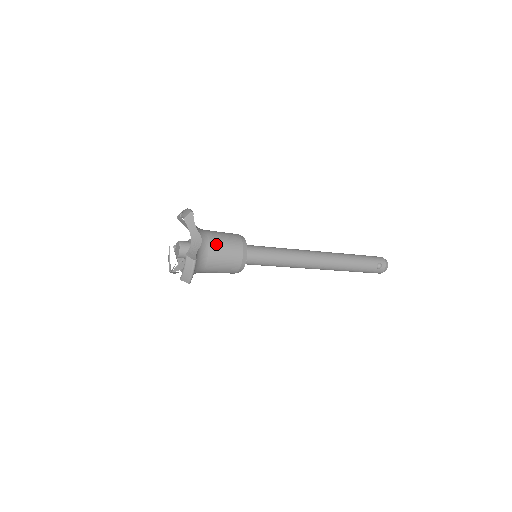
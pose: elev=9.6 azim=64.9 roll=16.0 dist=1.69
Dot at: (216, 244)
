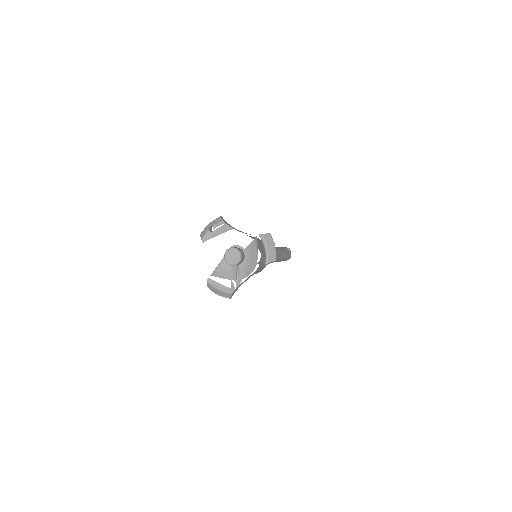
Dot at: occluded
